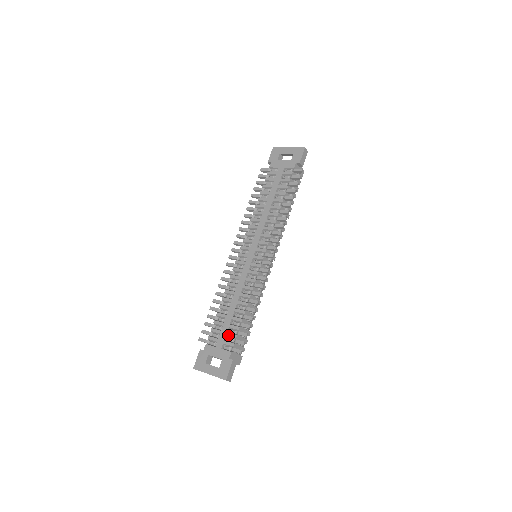
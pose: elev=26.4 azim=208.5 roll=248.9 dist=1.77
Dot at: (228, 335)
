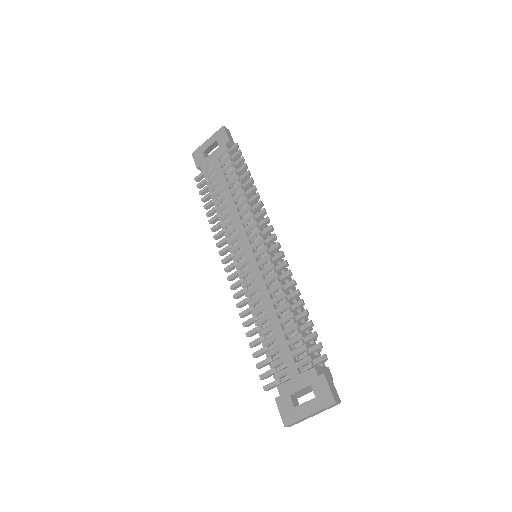
Dot at: (294, 353)
